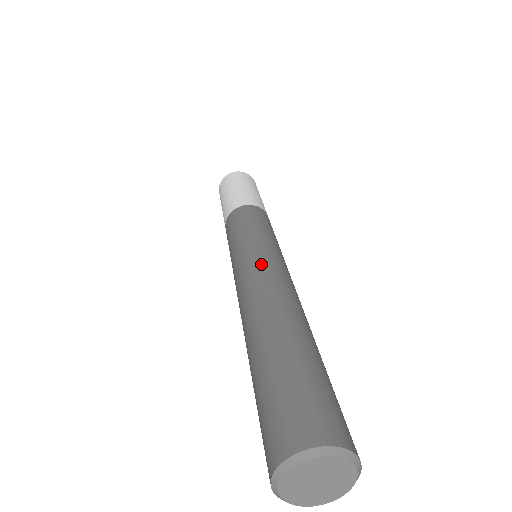
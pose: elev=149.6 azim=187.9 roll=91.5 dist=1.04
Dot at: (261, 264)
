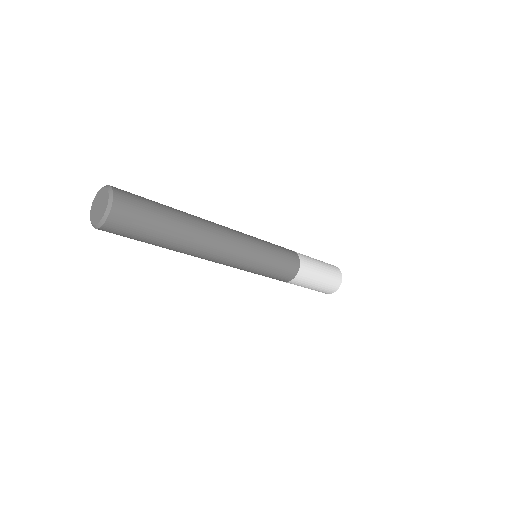
Dot at: occluded
